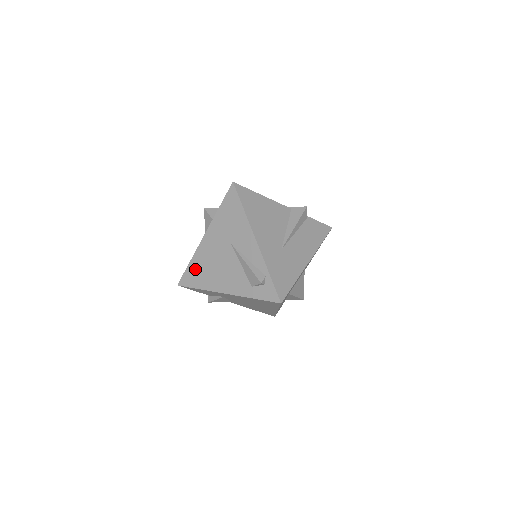
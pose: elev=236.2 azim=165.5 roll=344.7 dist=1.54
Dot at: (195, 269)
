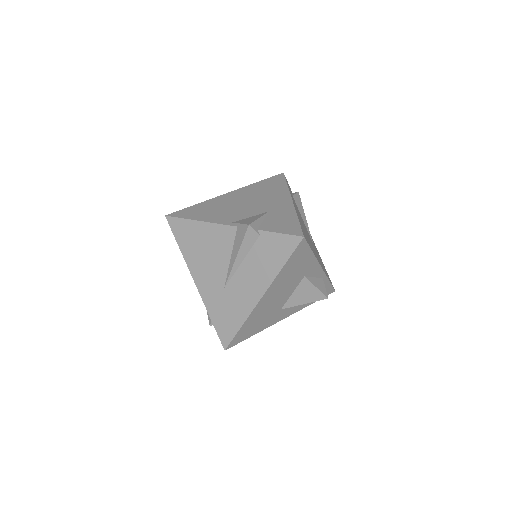
Dot at: occluded
